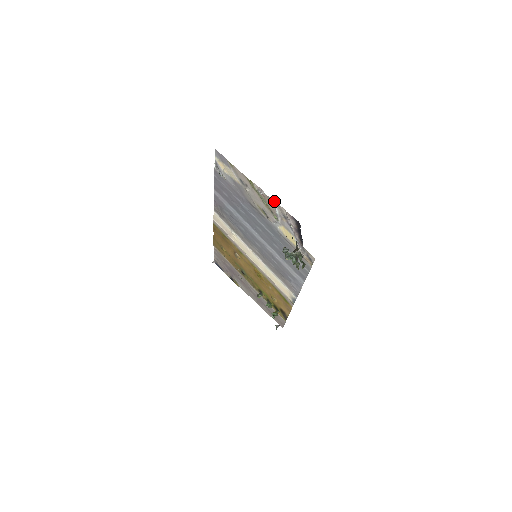
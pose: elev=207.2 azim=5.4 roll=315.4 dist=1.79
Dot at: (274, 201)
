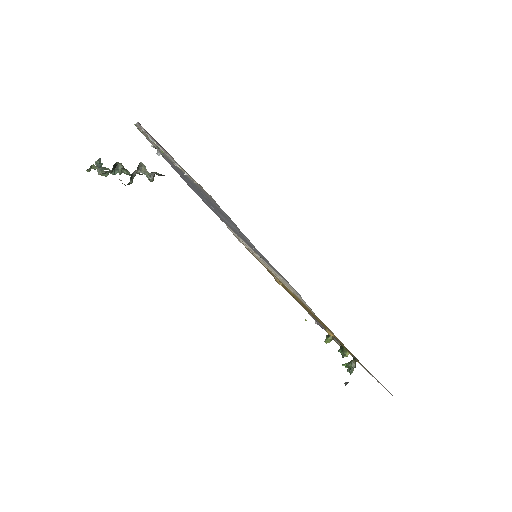
Dot at: (136, 124)
